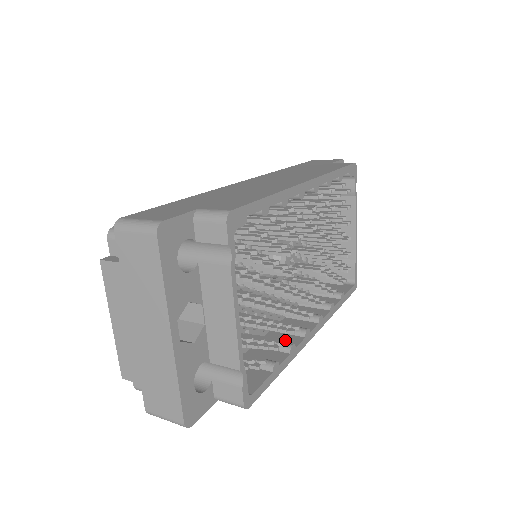
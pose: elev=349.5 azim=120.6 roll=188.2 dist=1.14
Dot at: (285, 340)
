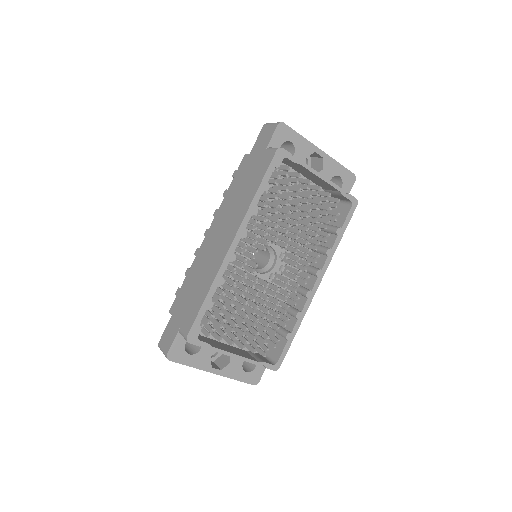
Dot at: (298, 303)
